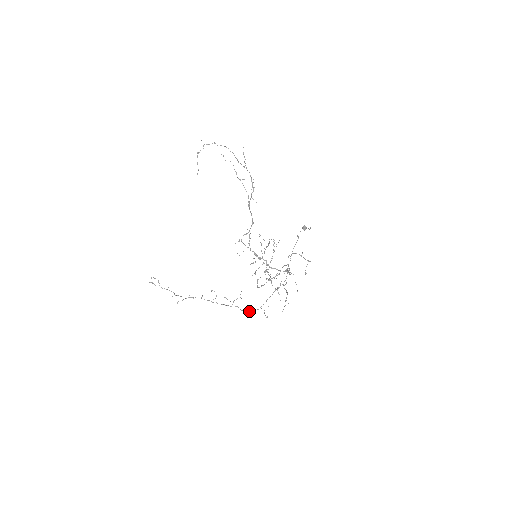
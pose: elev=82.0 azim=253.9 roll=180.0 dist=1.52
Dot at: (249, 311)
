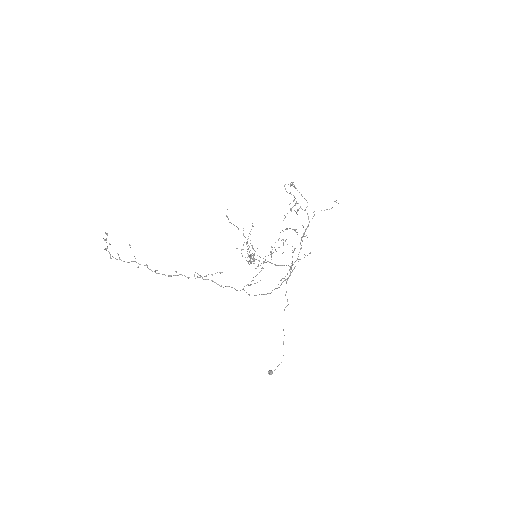
Dot at: occluded
